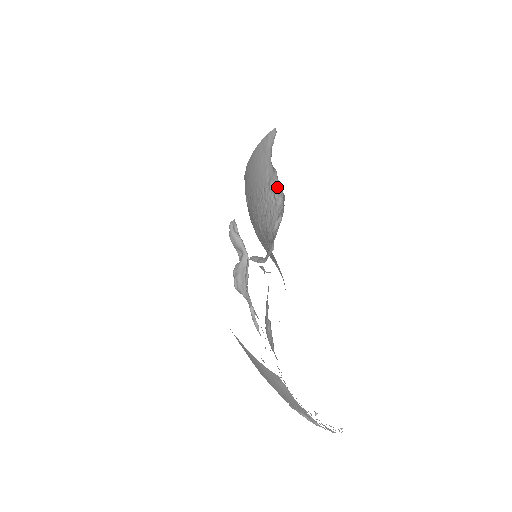
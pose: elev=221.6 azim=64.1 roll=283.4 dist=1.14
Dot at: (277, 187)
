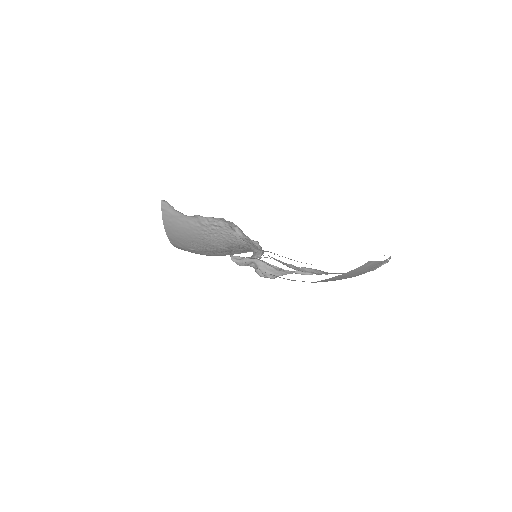
Dot at: (210, 220)
